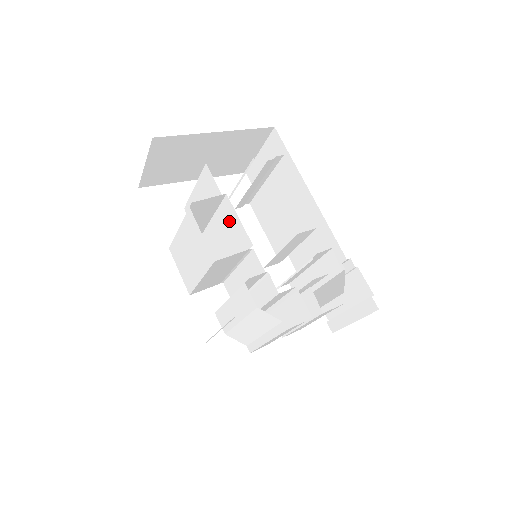
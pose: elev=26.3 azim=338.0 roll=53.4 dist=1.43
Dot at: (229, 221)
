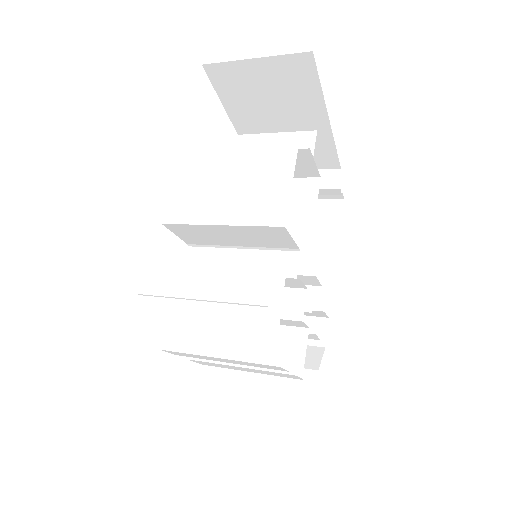
Dot at: (292, 202)
